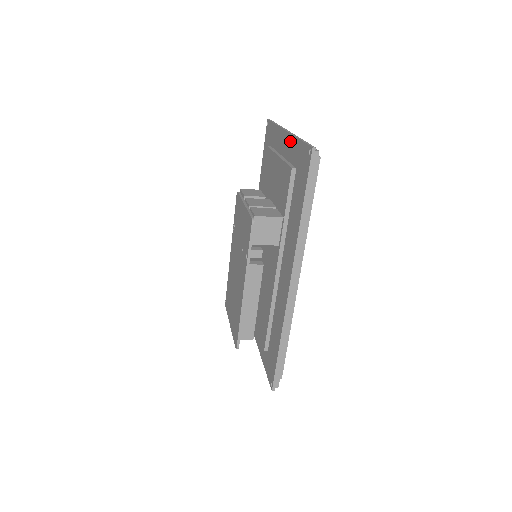
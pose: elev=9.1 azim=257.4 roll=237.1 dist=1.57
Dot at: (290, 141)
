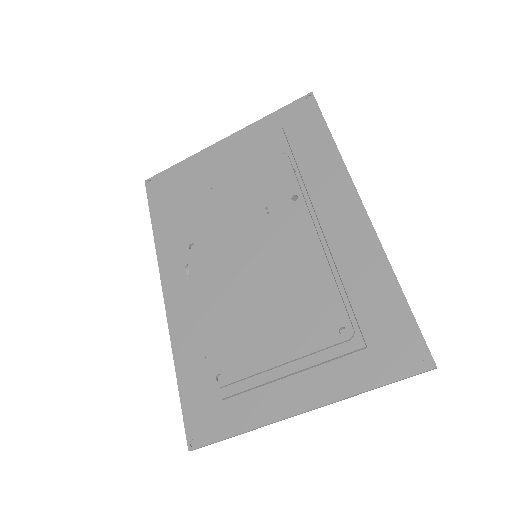
Dot at: (246, 132)
